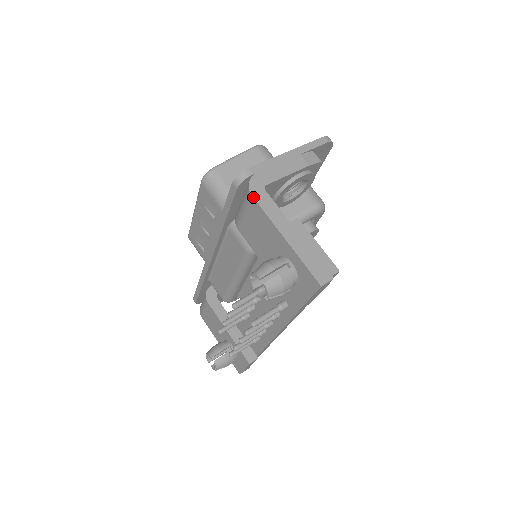
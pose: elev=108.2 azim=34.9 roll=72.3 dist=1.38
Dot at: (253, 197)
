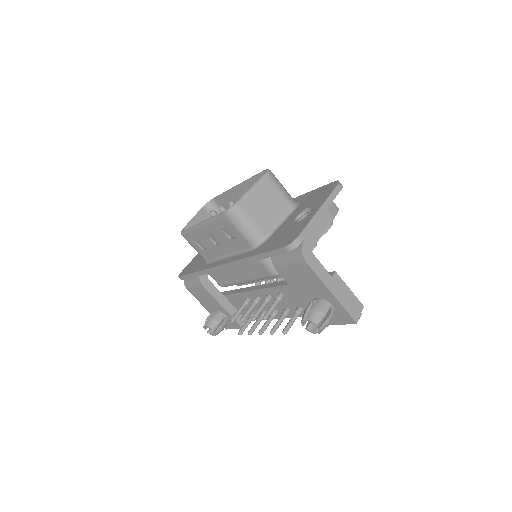
Dot at: (307, 263)
